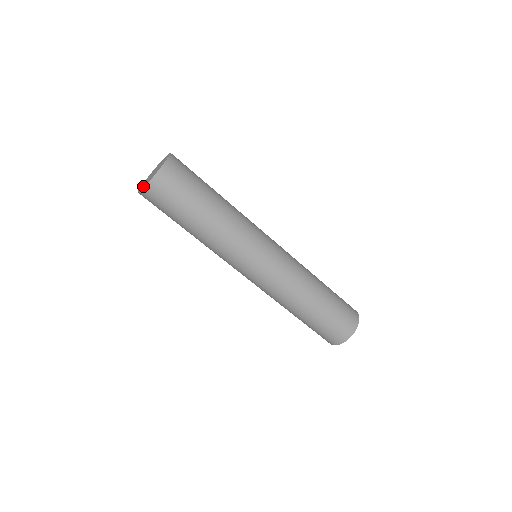
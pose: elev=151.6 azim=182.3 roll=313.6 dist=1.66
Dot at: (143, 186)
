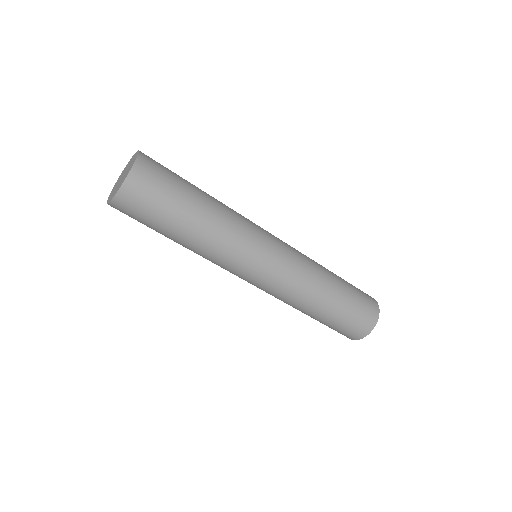
Dot at: (110, 194)
